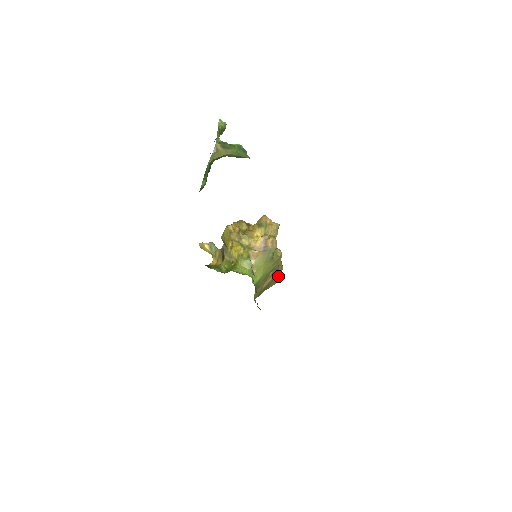
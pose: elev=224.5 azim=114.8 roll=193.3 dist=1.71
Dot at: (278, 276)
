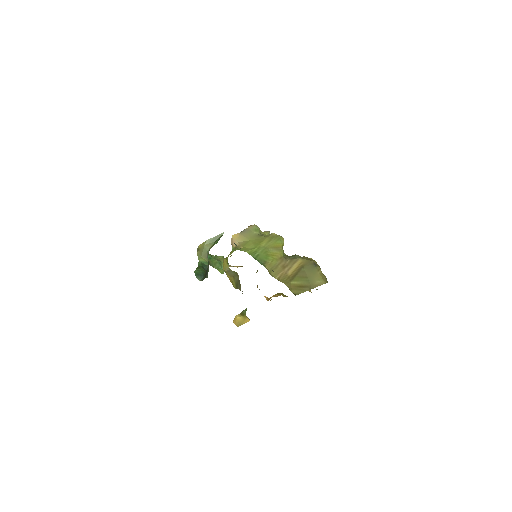
Dot at: (309, 264)
